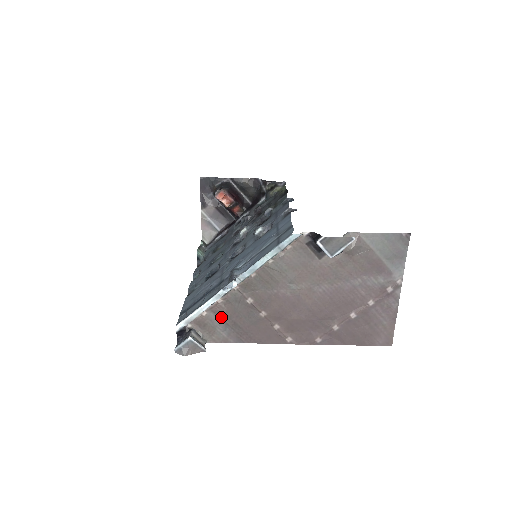
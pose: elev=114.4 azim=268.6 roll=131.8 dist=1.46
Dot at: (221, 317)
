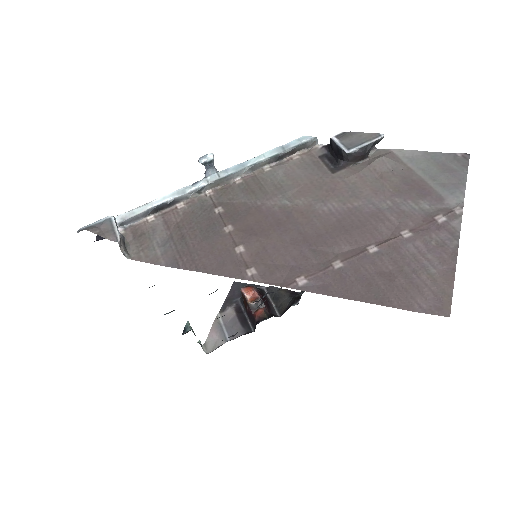
Dot at: (169, 228)
